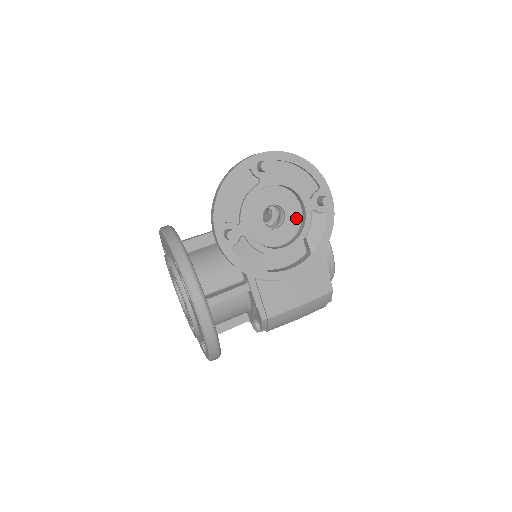
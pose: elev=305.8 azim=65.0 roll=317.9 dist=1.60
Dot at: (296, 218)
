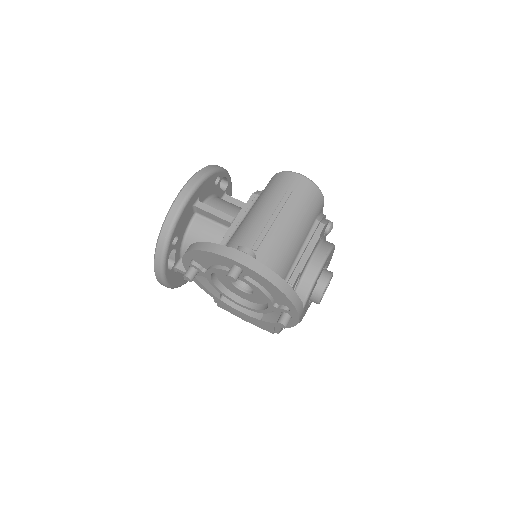
Dot at: (262, 299)
